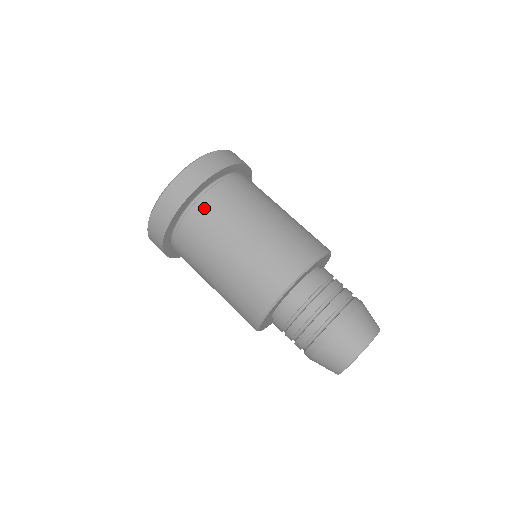
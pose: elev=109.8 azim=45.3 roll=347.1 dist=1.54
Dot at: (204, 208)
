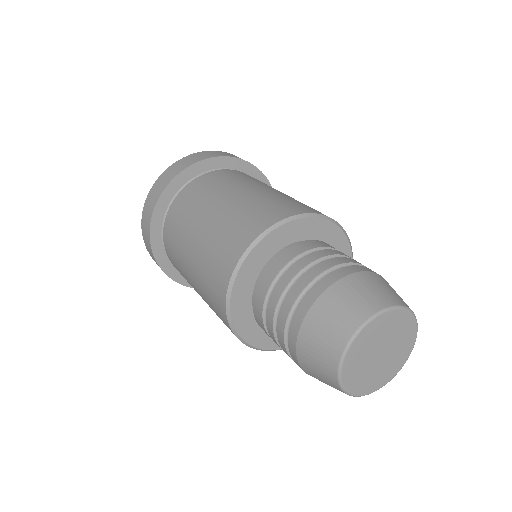
Dot at: occluded
